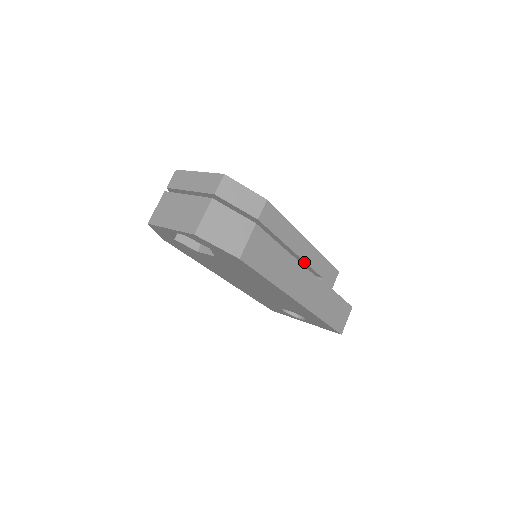
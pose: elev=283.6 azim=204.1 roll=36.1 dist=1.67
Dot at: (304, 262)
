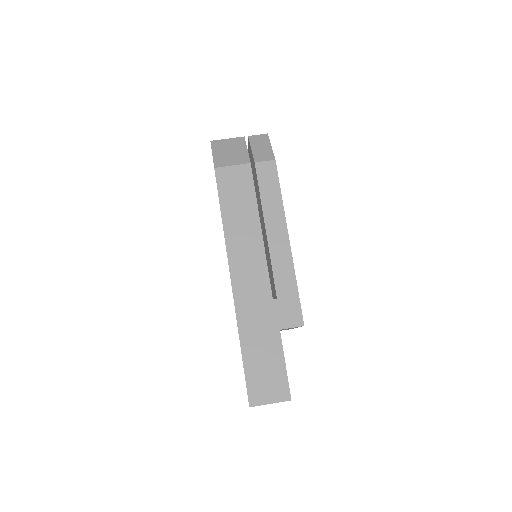
Dot at: (270, 255)
